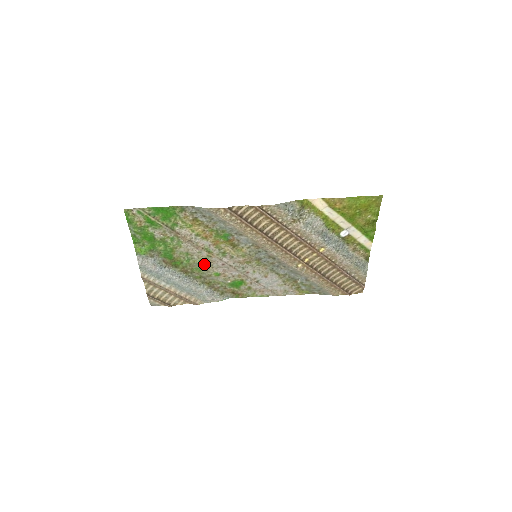
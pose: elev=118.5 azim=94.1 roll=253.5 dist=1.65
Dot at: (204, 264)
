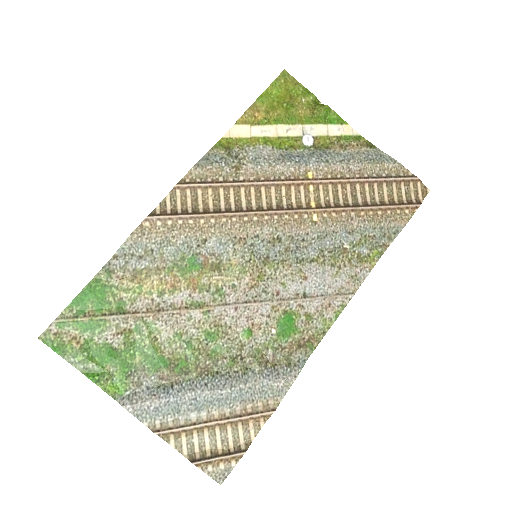
Dot at: (214, 332)
